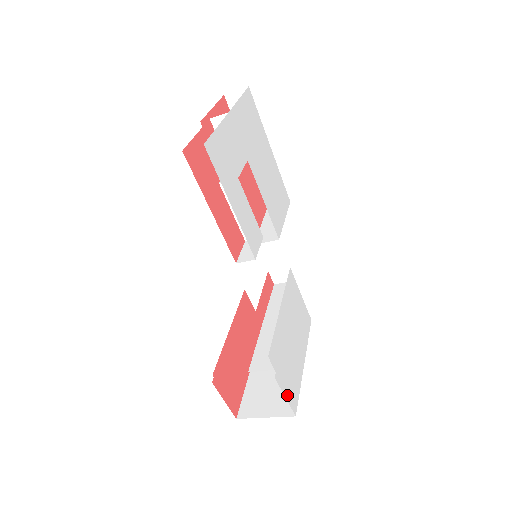
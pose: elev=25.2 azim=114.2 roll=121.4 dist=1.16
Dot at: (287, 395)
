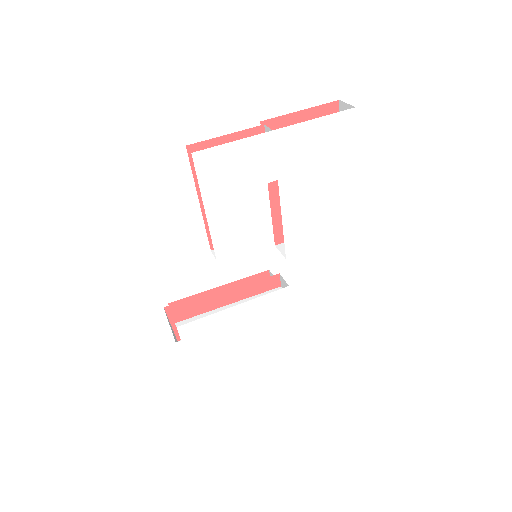
Dot at: (188, 360)
